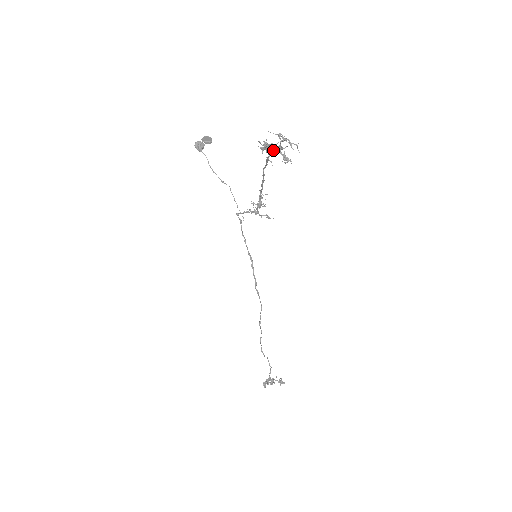
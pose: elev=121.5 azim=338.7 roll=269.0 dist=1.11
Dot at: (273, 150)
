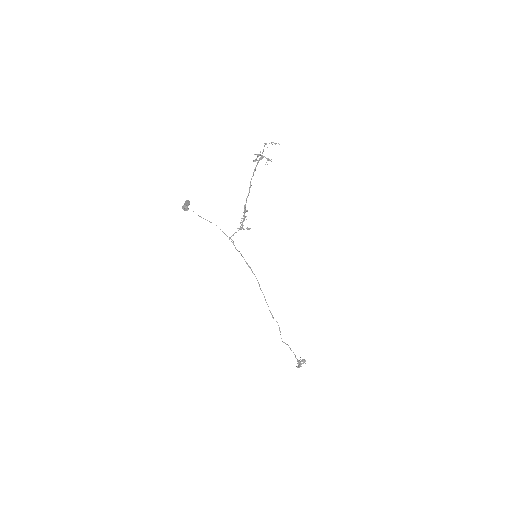
Dot at: (259, 160)
